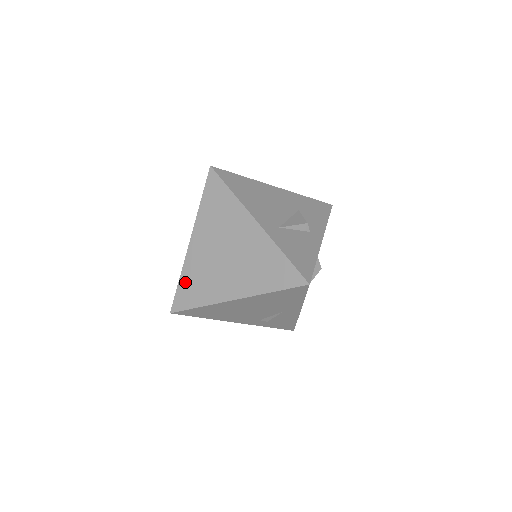
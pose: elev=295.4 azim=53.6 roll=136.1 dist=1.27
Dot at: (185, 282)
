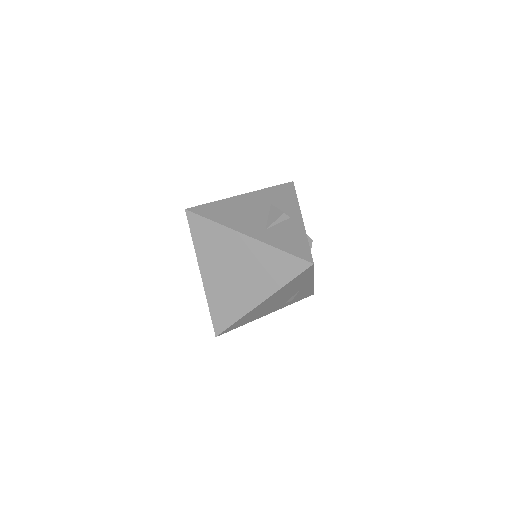
Dot at: (215, 308)
